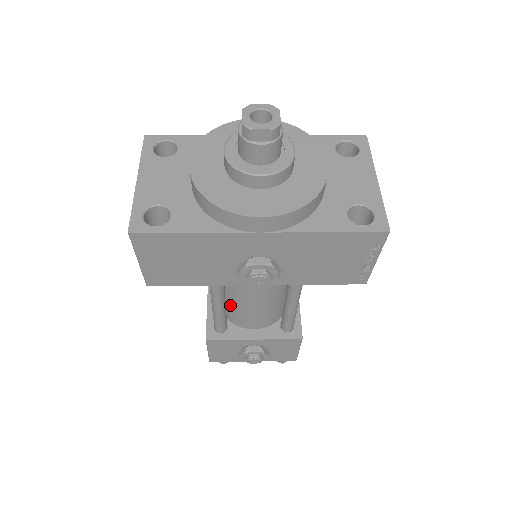
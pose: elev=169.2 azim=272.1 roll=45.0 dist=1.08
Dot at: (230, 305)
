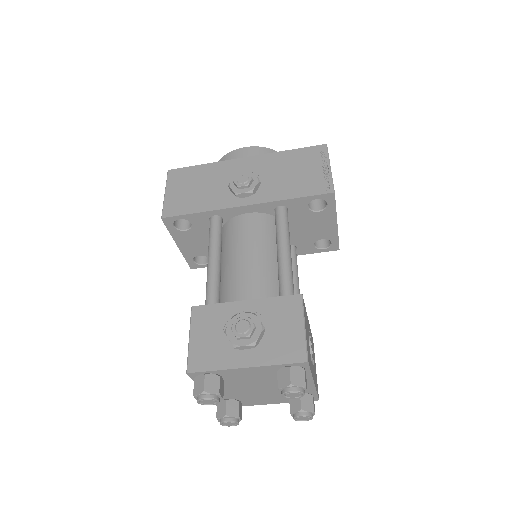
Dot at: (226, 279)
